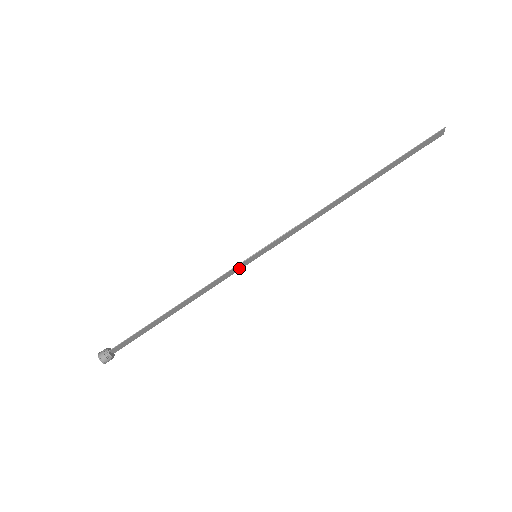
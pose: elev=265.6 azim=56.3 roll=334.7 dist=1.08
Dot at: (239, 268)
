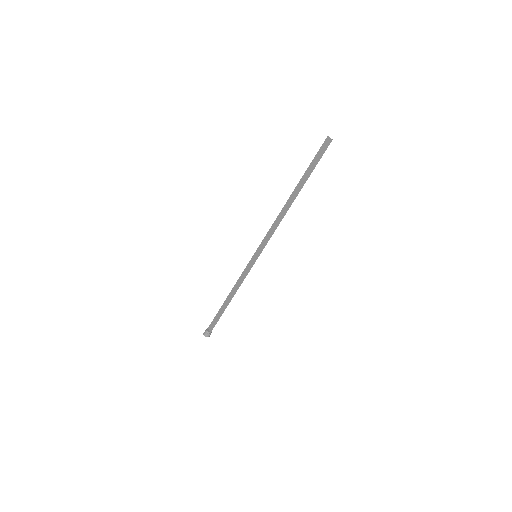
Dot at: (249, 265)
